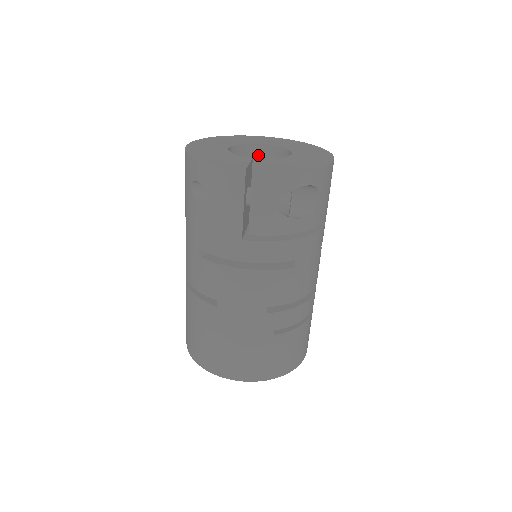
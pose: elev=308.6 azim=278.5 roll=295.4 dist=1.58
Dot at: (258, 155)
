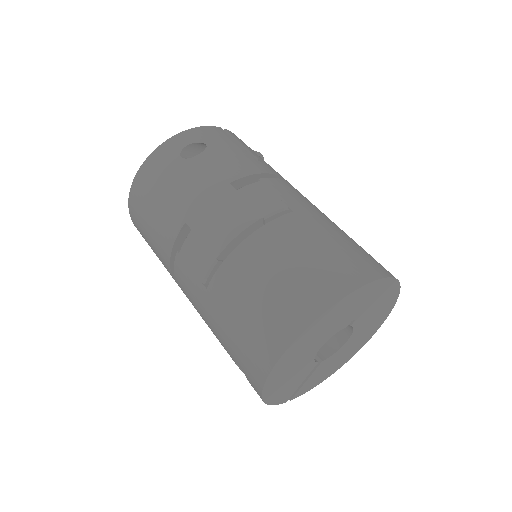
Dot at: occluded
